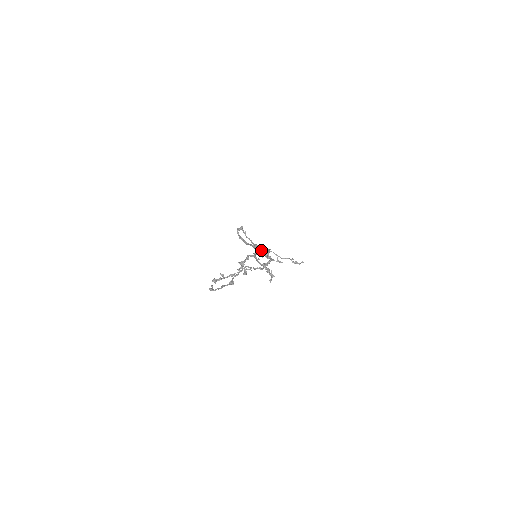
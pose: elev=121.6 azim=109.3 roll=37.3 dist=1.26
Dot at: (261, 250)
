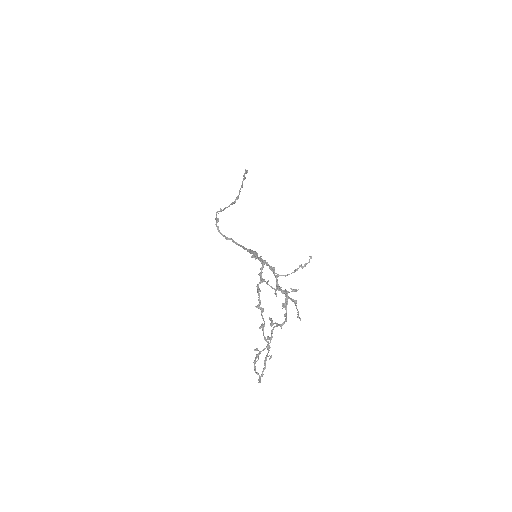
Dot at: (263, 266)
